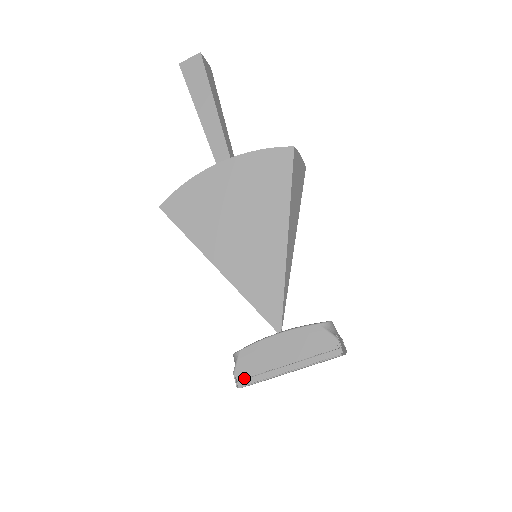
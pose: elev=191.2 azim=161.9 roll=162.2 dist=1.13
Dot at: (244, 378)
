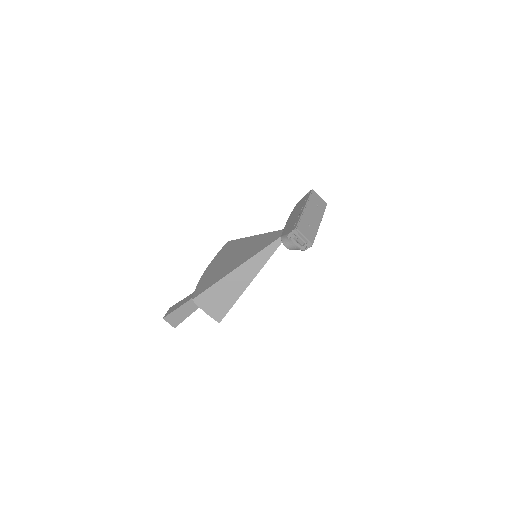
Dot at: (293, 227)
